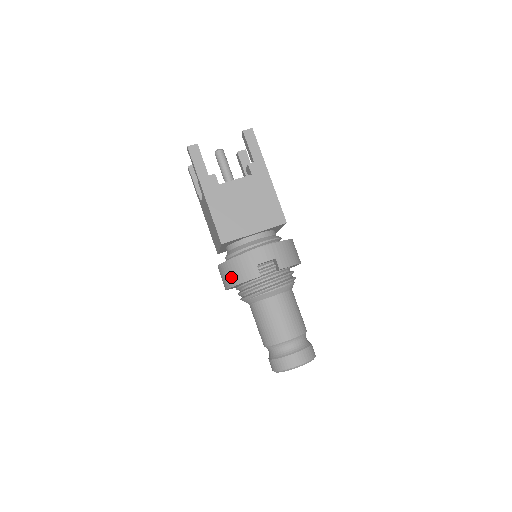
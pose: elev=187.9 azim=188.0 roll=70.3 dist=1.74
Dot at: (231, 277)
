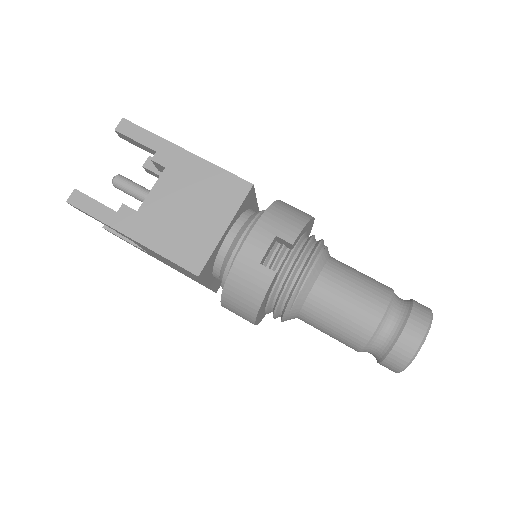
Dot at: (245, 305)
